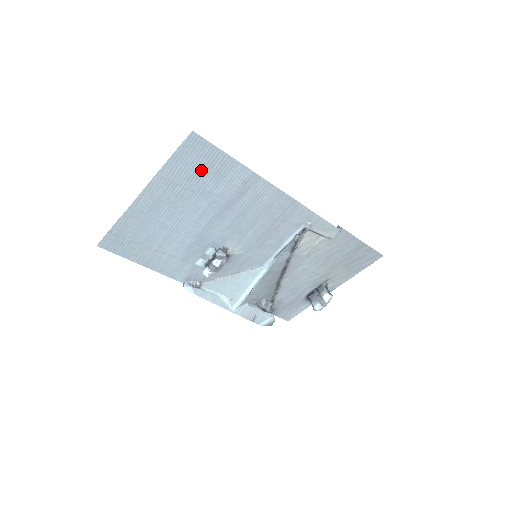
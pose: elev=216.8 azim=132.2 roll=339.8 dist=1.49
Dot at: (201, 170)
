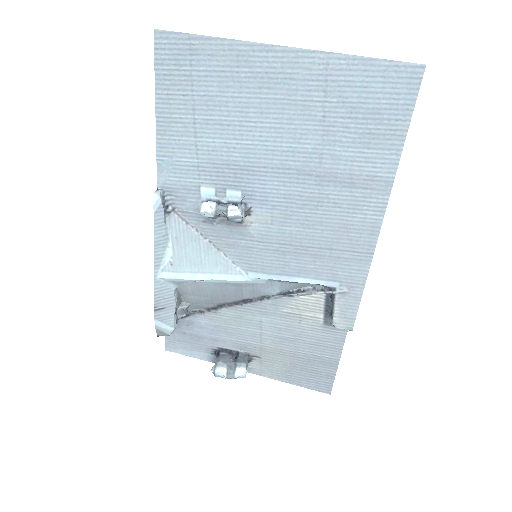
Dot at: (365, 111)
